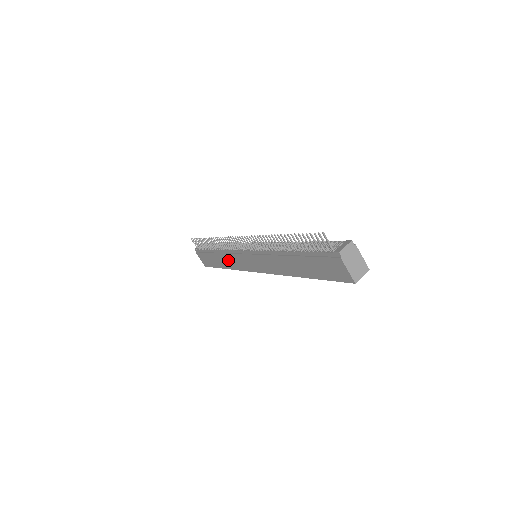
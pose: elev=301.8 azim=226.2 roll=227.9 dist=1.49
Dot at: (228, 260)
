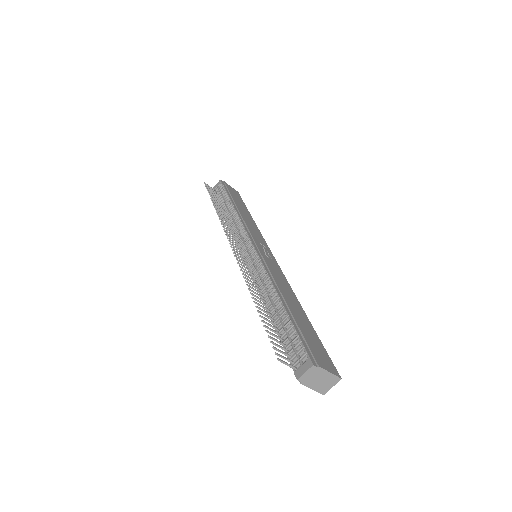
Dot at: occluded
